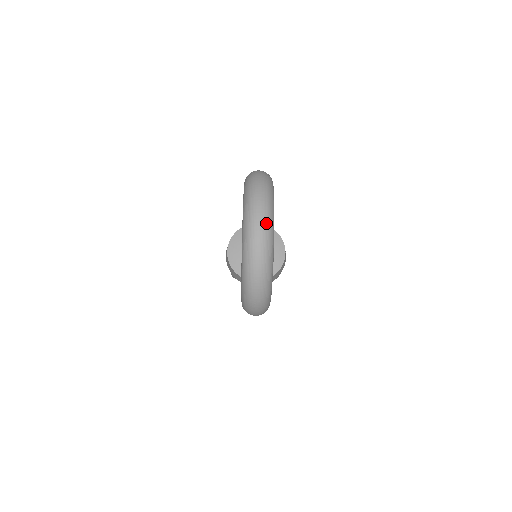
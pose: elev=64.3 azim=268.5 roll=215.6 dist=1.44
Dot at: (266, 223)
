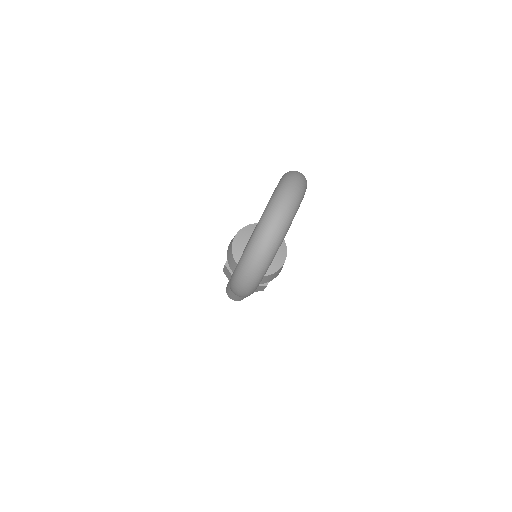
Dot at: (291, 207)
